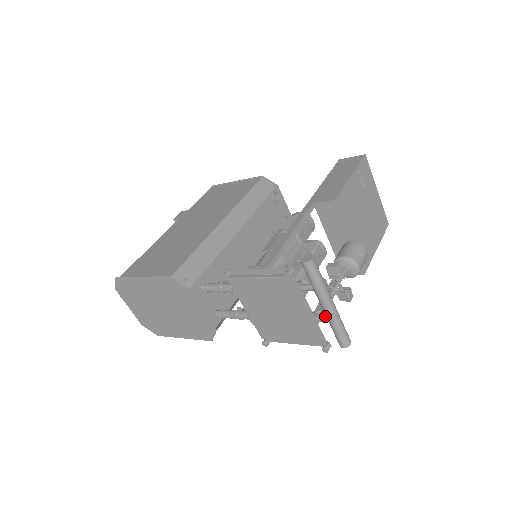
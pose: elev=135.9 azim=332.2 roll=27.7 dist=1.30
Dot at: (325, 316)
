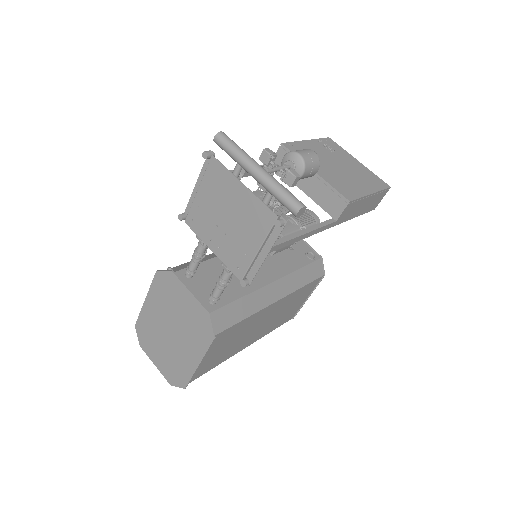
Dot at: (266, 192)
